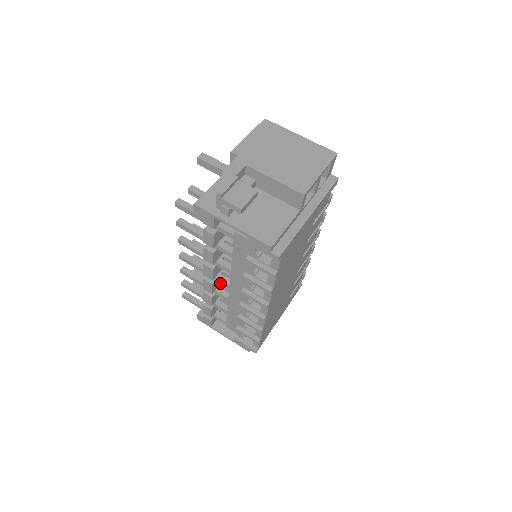
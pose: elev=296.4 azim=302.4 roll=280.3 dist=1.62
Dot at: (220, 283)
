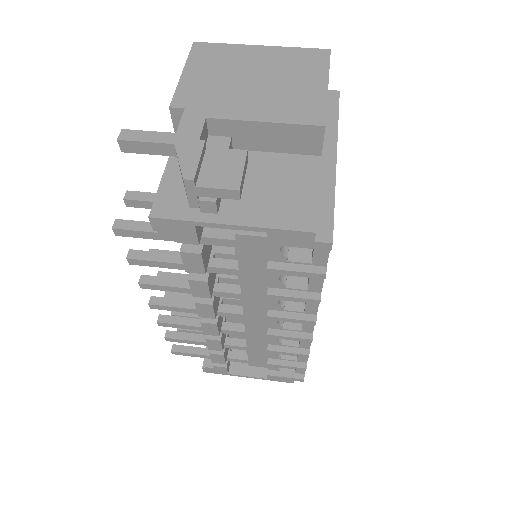
Dot at: occluded
